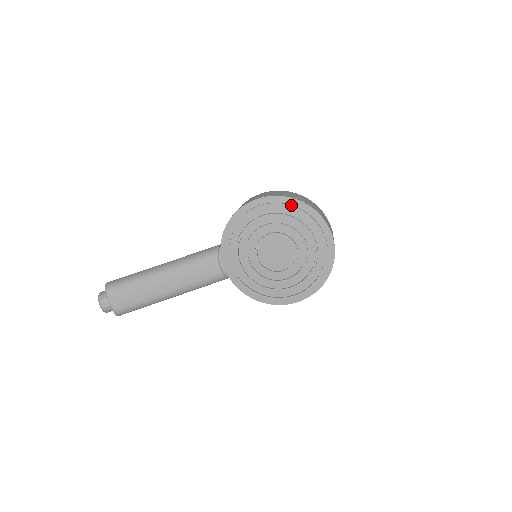
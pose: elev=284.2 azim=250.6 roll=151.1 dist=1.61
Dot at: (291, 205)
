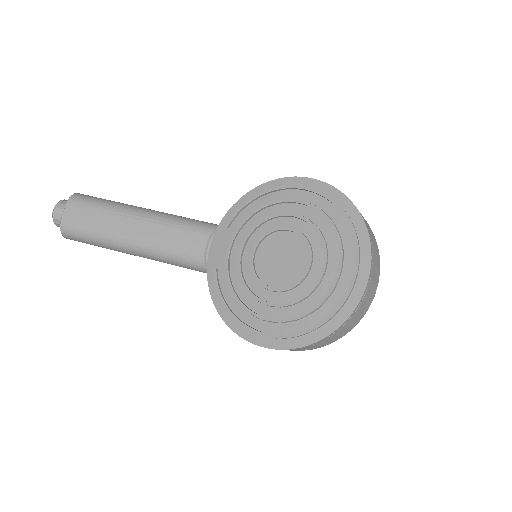
Dot at: (336, 200)
